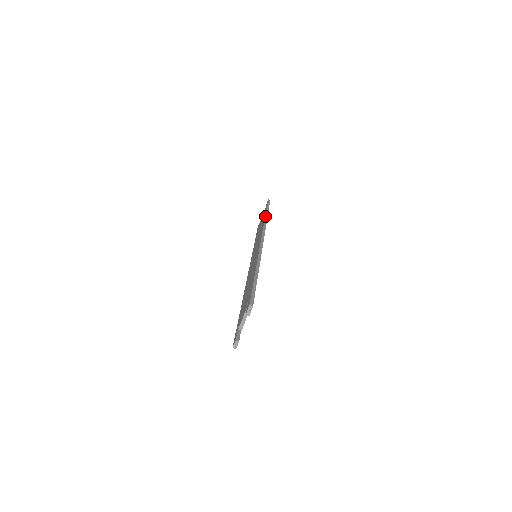
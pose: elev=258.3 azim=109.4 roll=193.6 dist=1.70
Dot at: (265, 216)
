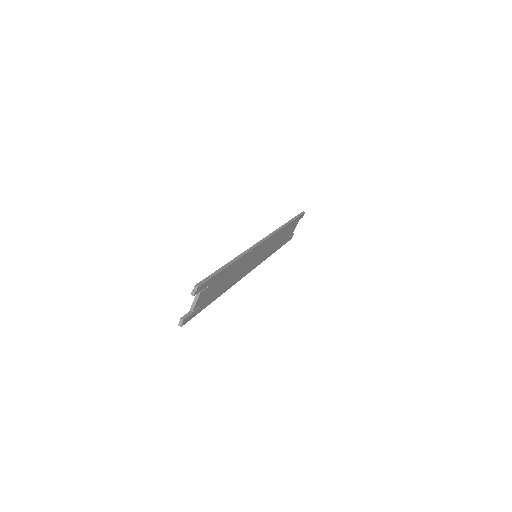
Dot at: (285, 223)
